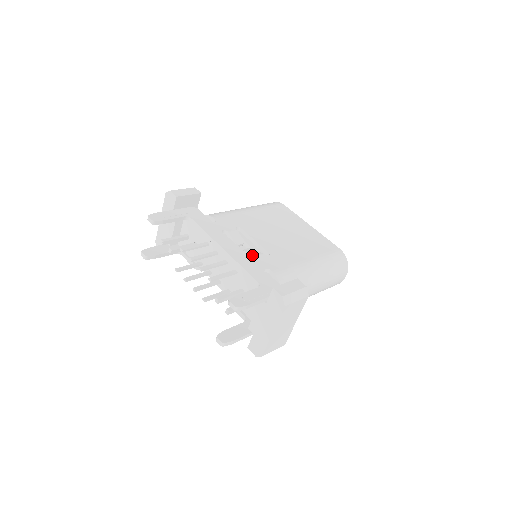
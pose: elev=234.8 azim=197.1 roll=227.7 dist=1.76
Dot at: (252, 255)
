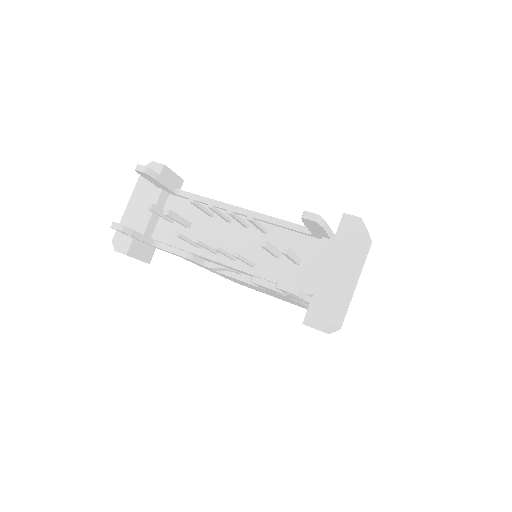
Dot at: occluded
